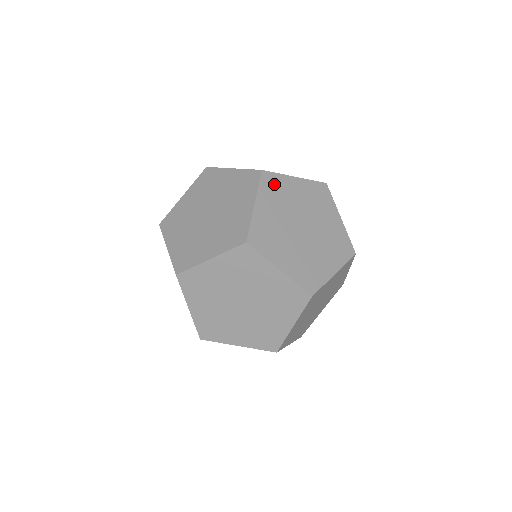
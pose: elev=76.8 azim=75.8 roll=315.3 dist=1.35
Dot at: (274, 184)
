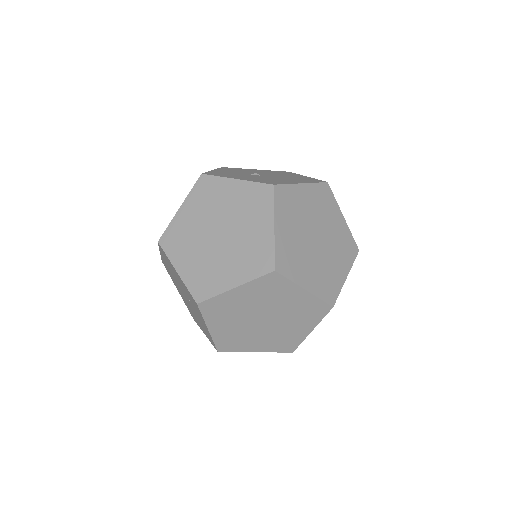
Dot at: (286, 198)
